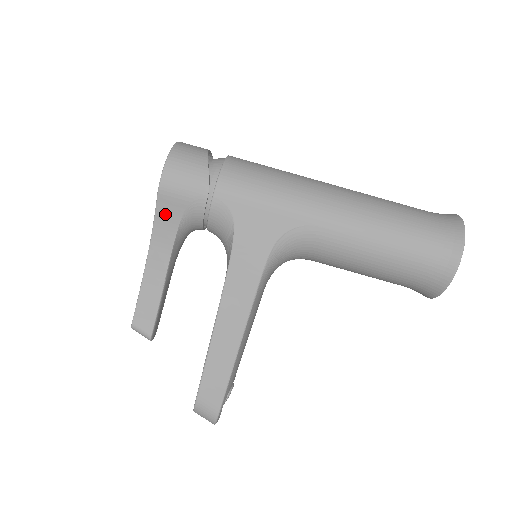
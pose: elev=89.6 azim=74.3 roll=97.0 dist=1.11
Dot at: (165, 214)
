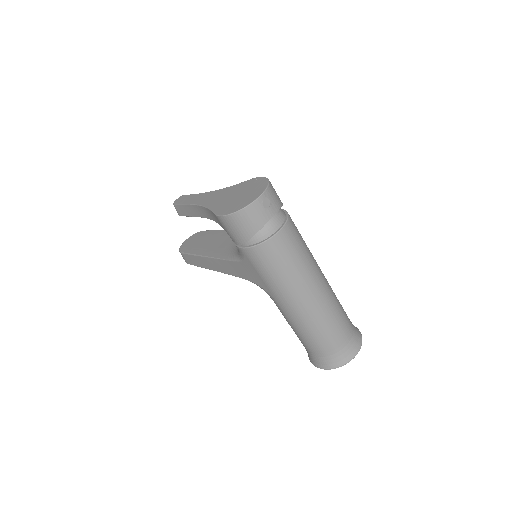
Dot at: (215, 217)
